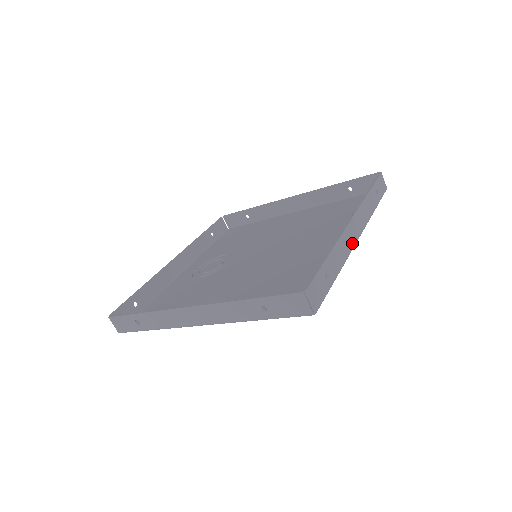
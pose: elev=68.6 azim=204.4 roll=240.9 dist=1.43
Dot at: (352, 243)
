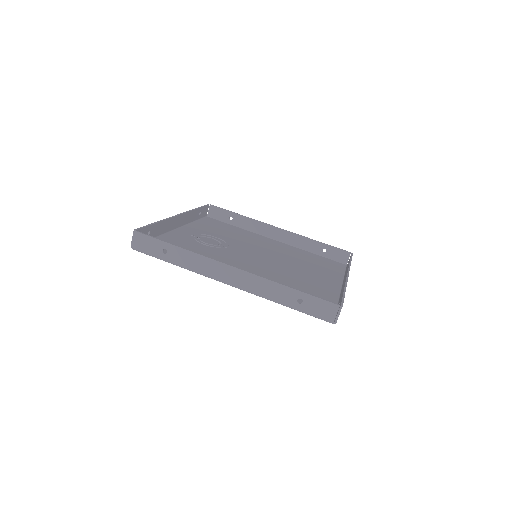
Dot at: occluded
